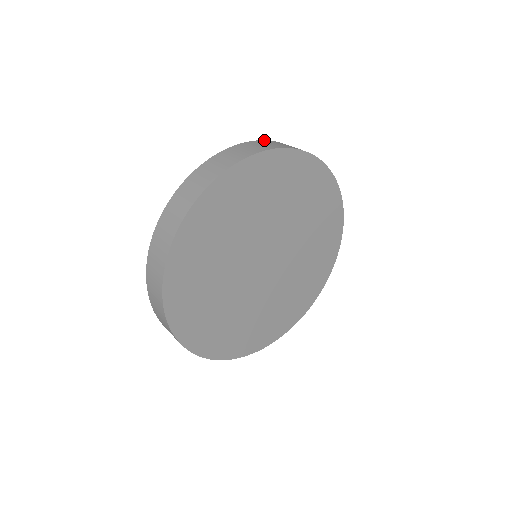
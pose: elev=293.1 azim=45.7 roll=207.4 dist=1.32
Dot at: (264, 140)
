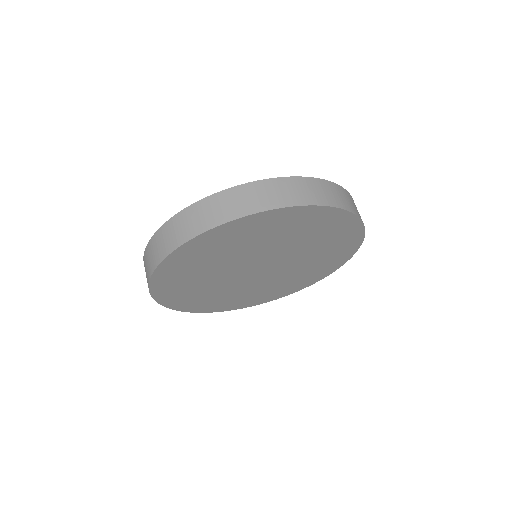
Dot at: (329, 181)
